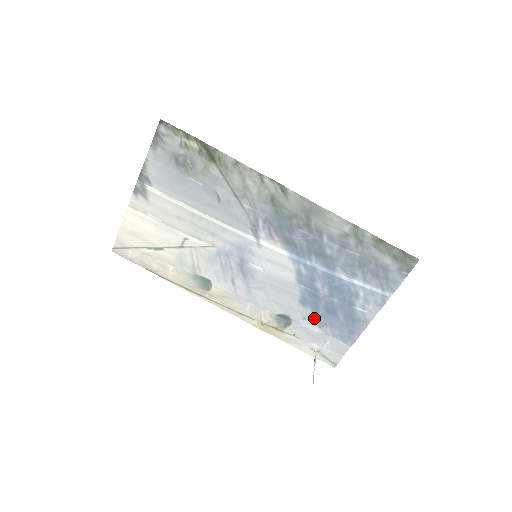
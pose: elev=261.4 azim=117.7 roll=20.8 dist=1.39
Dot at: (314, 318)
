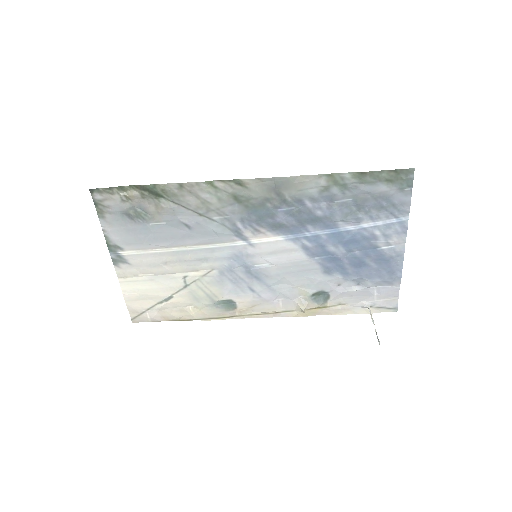
Dot at: (347, 280)
